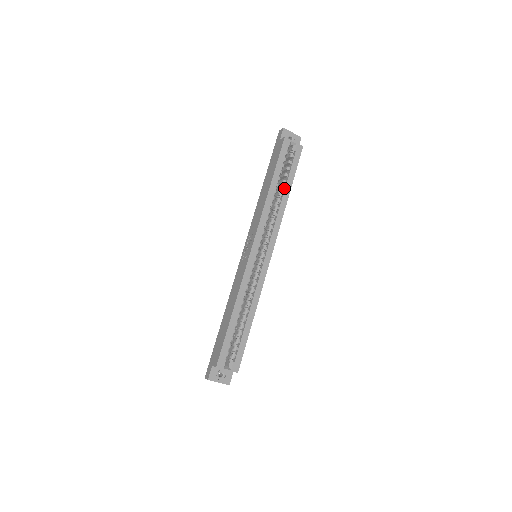
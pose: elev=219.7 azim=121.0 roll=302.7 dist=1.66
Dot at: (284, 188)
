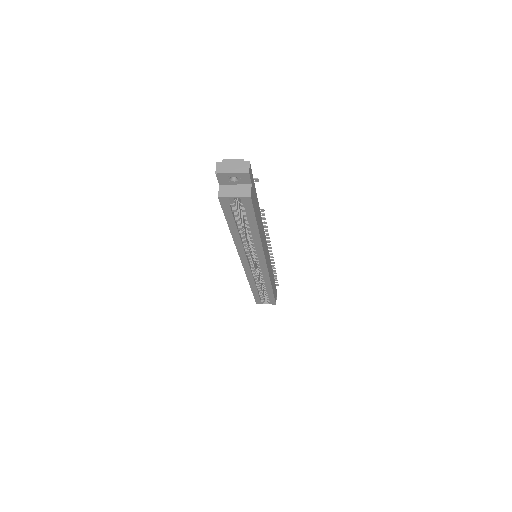
Dot at: (250, 229)
